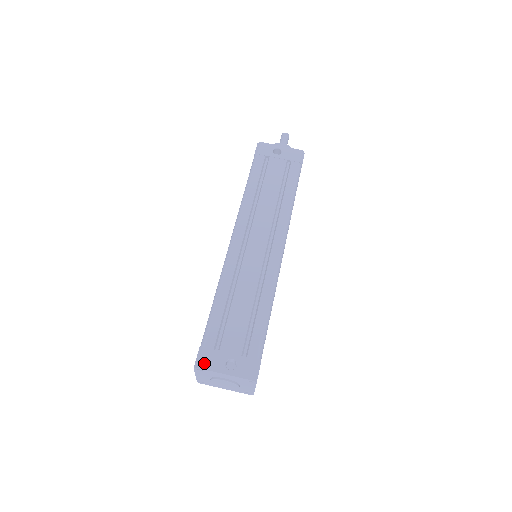
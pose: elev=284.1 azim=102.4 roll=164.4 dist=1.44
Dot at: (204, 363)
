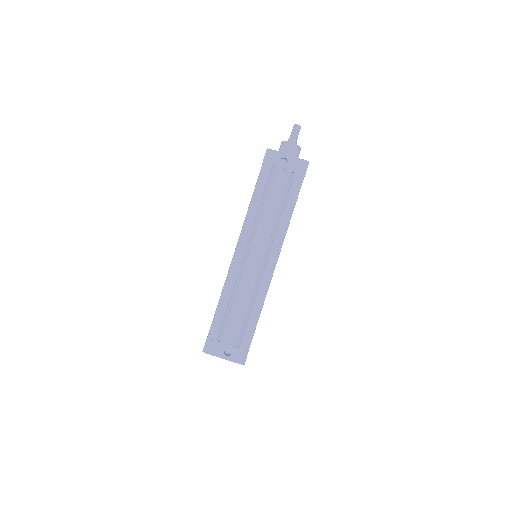
Dot at: (209, 350)
